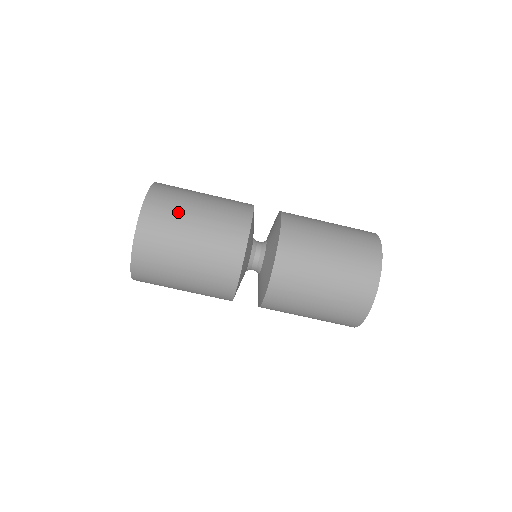
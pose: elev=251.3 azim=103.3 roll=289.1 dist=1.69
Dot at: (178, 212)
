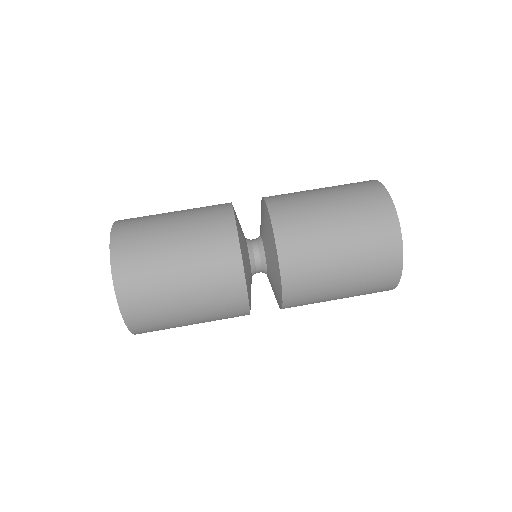
Dot at: (153, 216)
